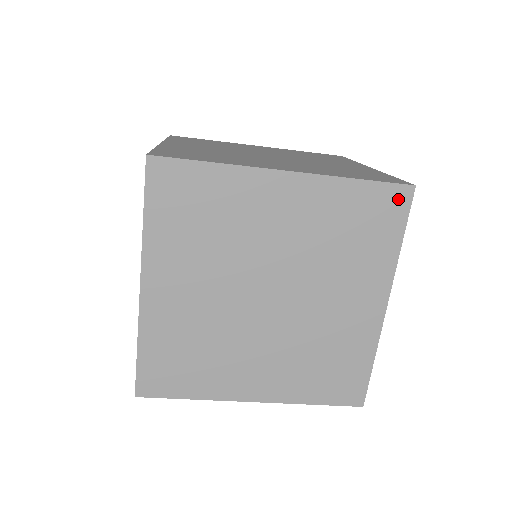
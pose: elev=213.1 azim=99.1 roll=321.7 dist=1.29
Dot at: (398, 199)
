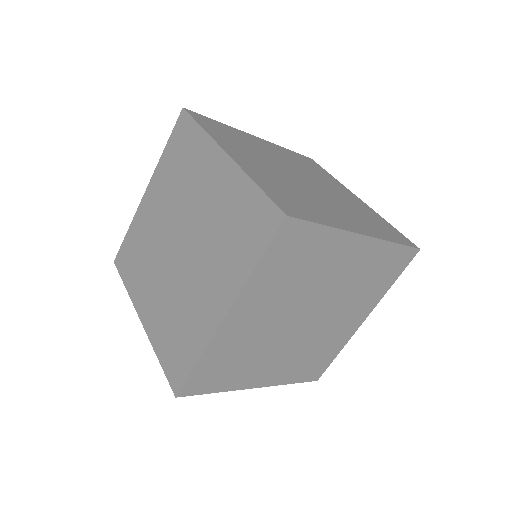
Dot at: (408, 257)
